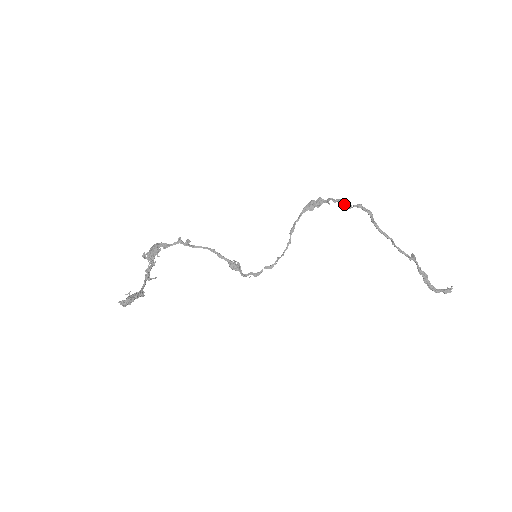
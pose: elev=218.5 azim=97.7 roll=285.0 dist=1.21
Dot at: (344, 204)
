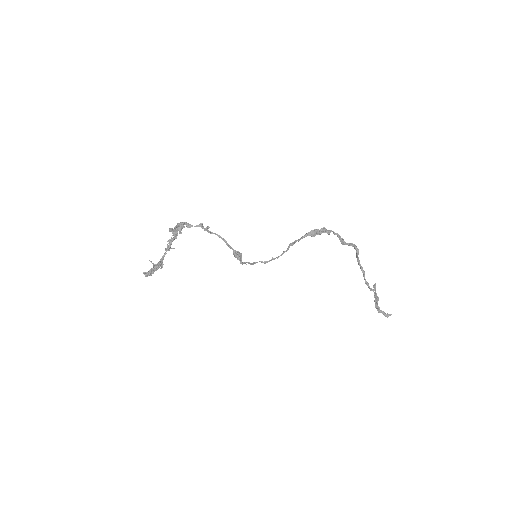
Dot at: (340, 241)
